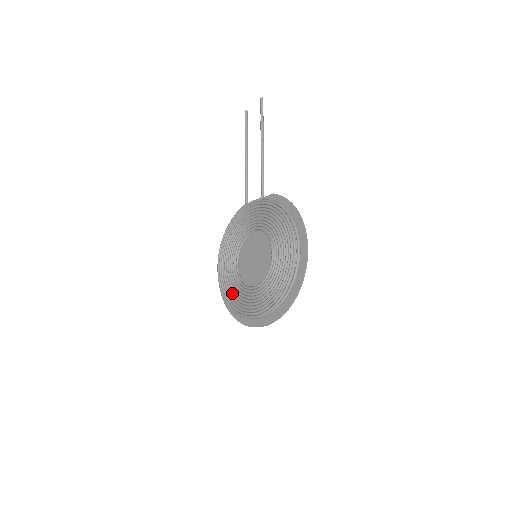
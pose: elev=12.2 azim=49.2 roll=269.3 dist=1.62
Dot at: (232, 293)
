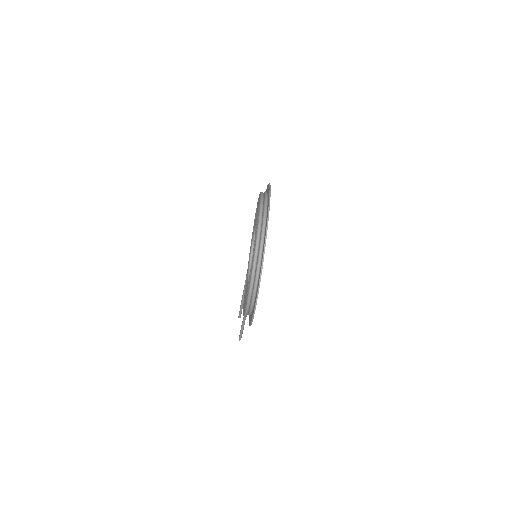
Dot at: occluded
